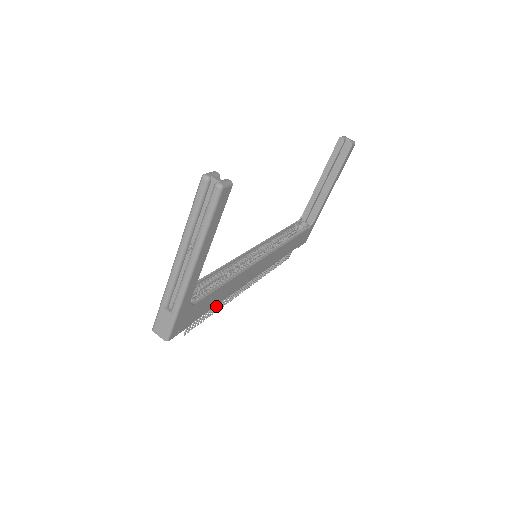
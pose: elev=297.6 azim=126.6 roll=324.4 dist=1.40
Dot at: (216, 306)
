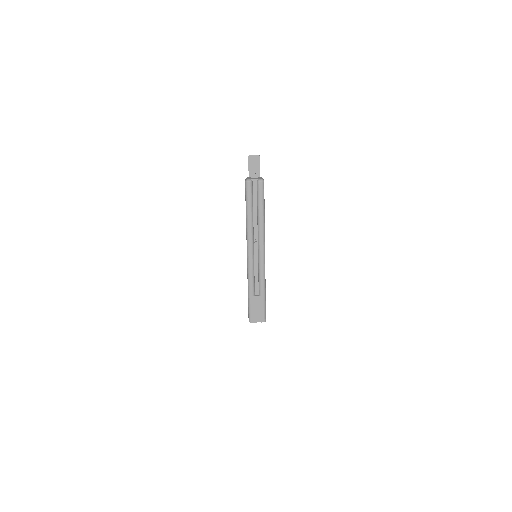
Dot at: occluded
